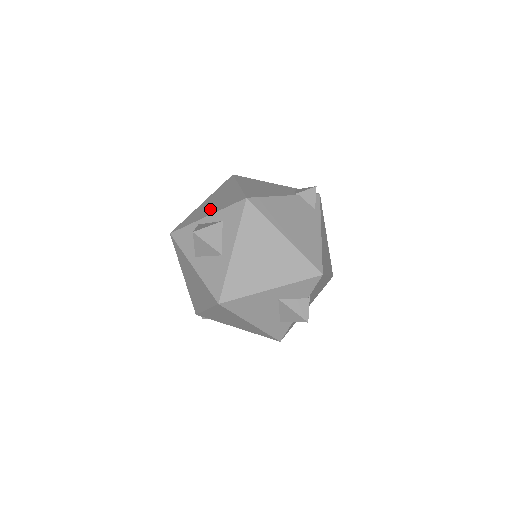
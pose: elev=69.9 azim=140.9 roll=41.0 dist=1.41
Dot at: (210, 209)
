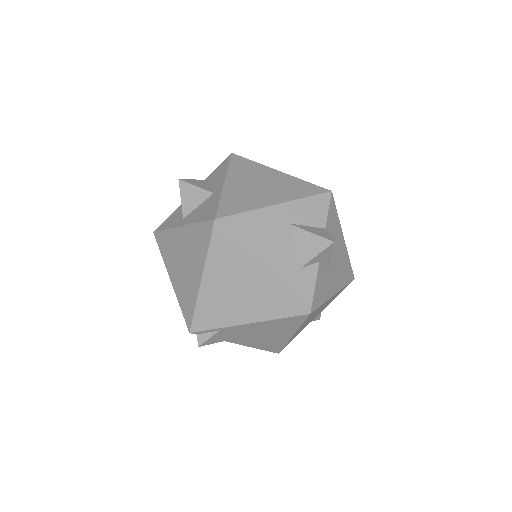
Dot at: occluded
